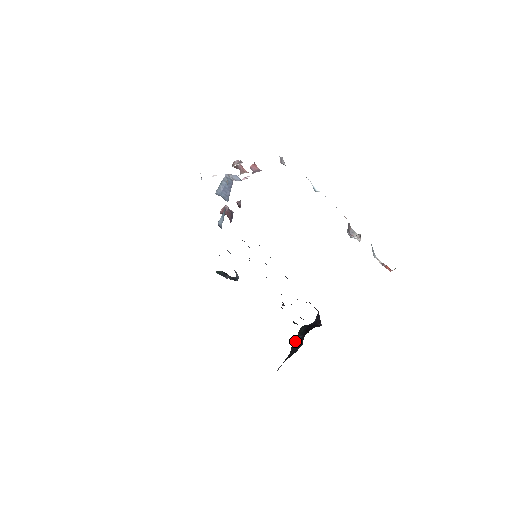
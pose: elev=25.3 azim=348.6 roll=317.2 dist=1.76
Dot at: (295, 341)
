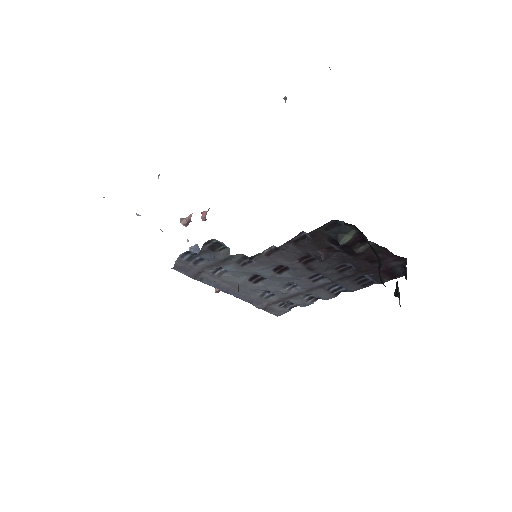
Dot at: occluded
